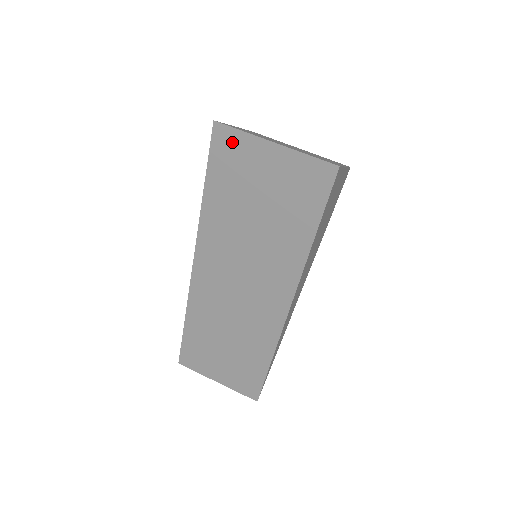
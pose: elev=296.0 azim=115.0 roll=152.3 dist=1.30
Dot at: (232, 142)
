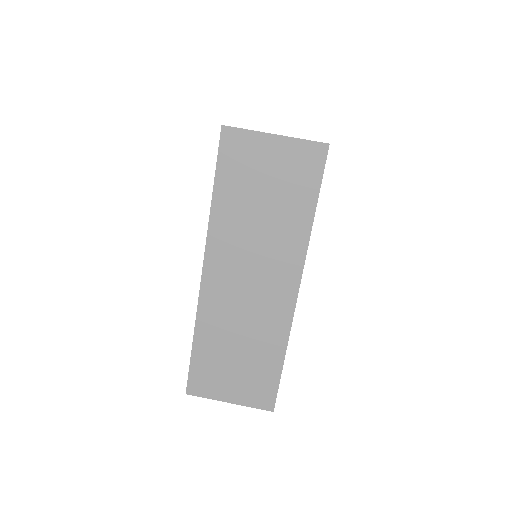
Dot at: (238, 141)
